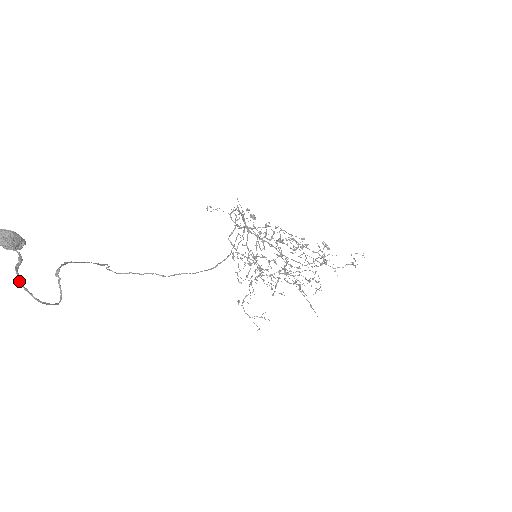
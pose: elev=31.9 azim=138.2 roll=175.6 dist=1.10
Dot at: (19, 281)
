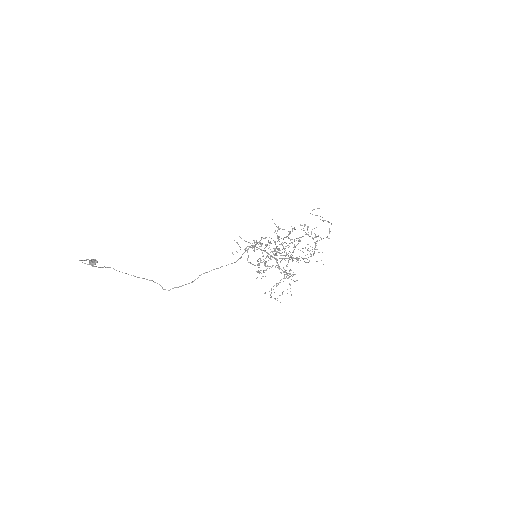
Dot at: (80, 260)
